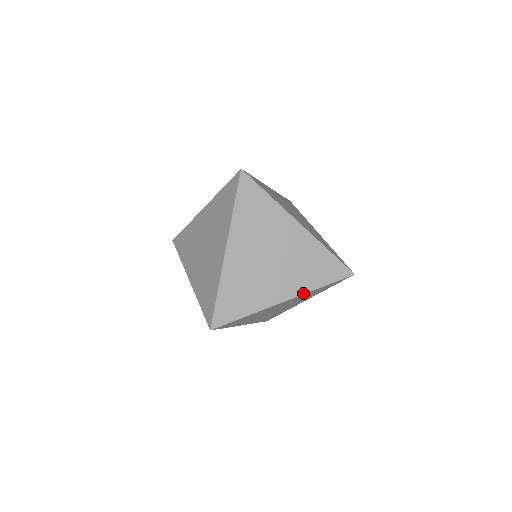
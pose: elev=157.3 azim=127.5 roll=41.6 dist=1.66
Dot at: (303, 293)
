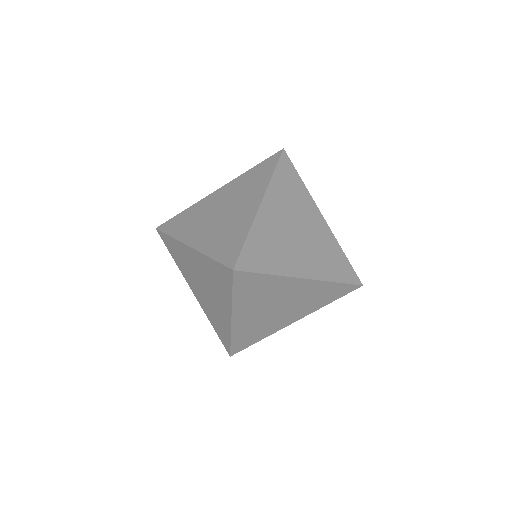
Dot at: (322, 279)
